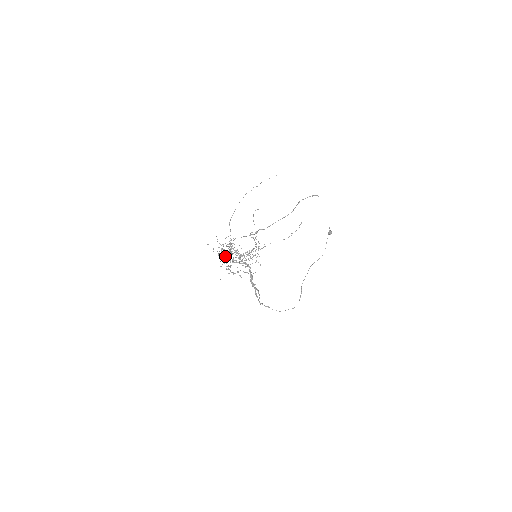
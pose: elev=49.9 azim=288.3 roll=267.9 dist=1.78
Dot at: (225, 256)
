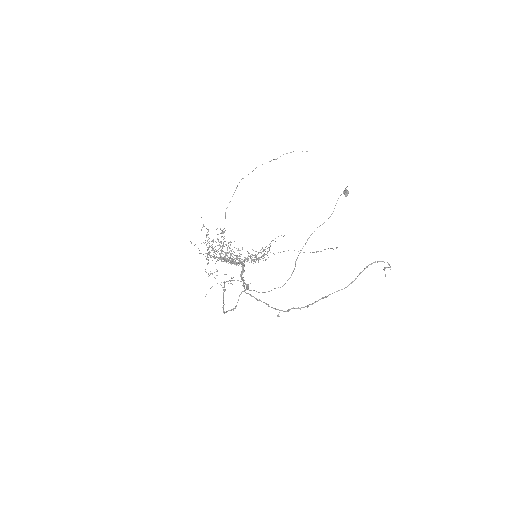
Dot at: (212, 249)
